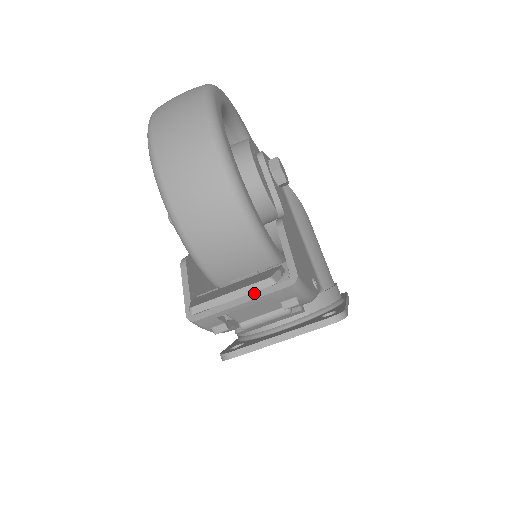
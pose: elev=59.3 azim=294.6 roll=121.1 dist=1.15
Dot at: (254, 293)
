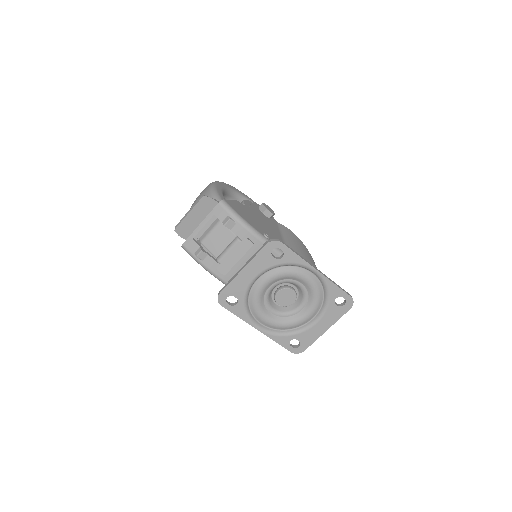
Dot at: (207, 218)
